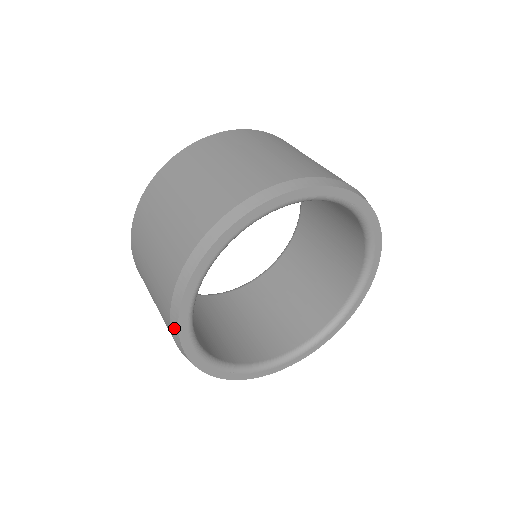
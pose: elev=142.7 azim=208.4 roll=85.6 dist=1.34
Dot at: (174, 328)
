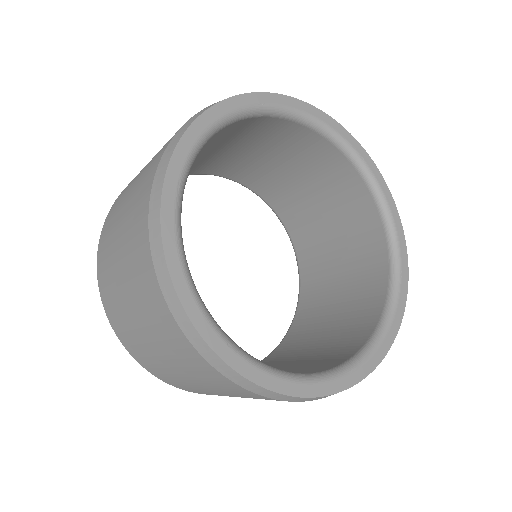
Dot at: (228, 373)
